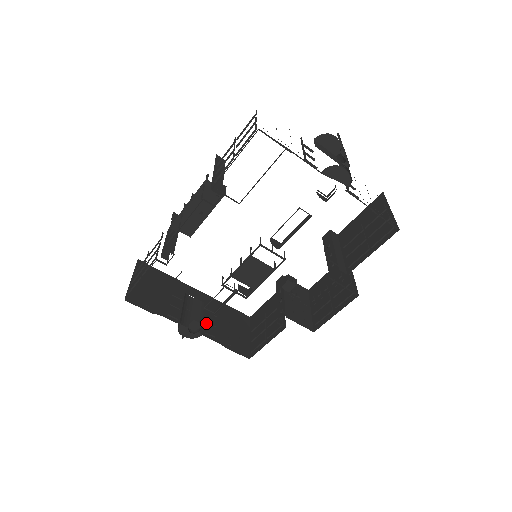
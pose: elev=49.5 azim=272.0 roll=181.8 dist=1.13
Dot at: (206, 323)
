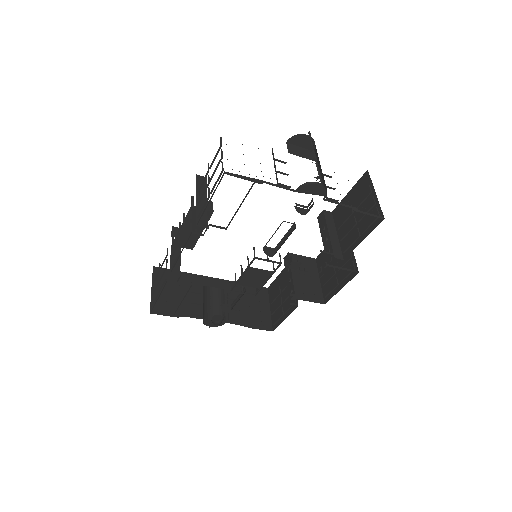
Dot at: occluded
